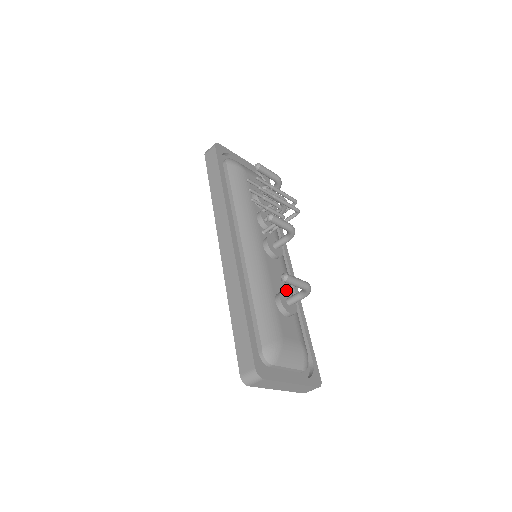
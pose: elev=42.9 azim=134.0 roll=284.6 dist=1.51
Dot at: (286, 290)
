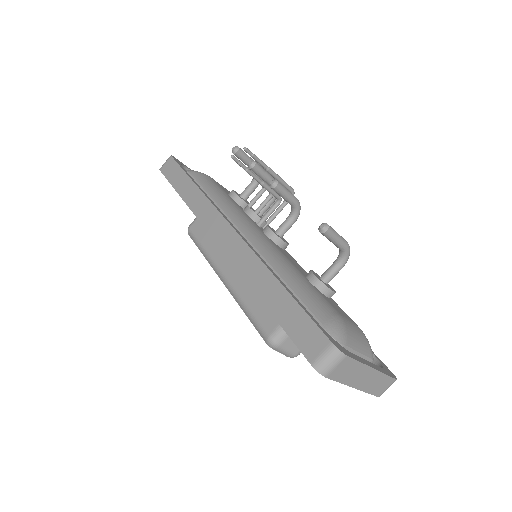
Dot at: occluded
